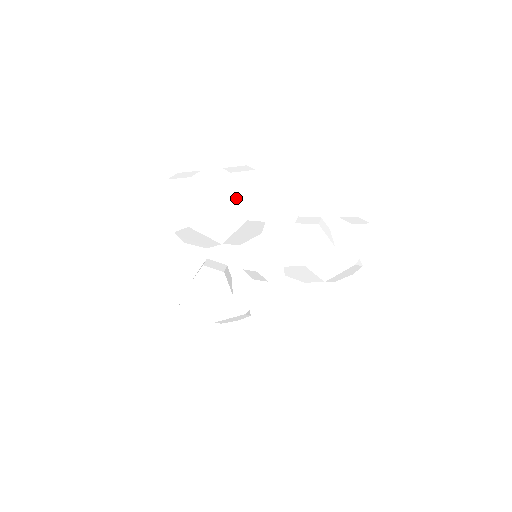
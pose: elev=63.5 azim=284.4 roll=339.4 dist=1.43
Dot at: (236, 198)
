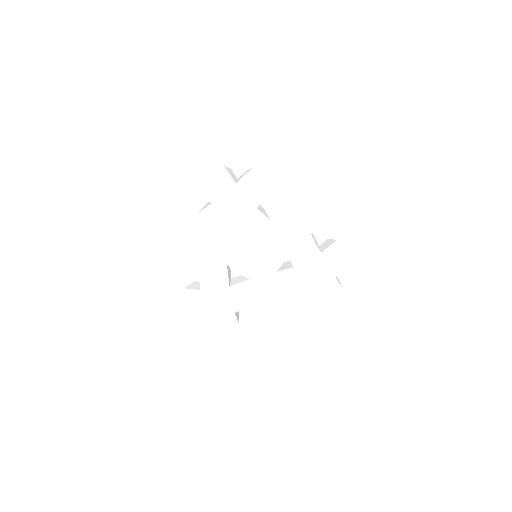
Dot at: (252, 188)
